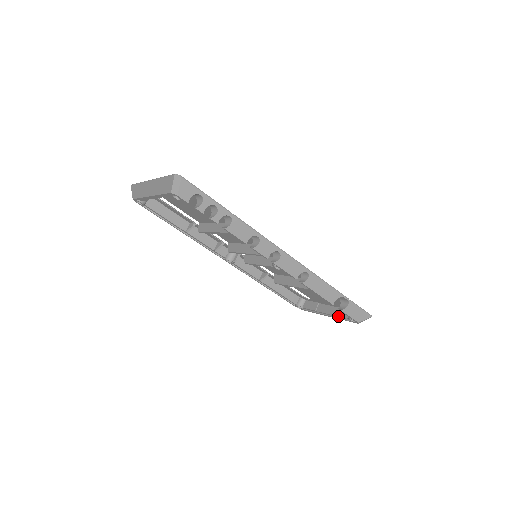
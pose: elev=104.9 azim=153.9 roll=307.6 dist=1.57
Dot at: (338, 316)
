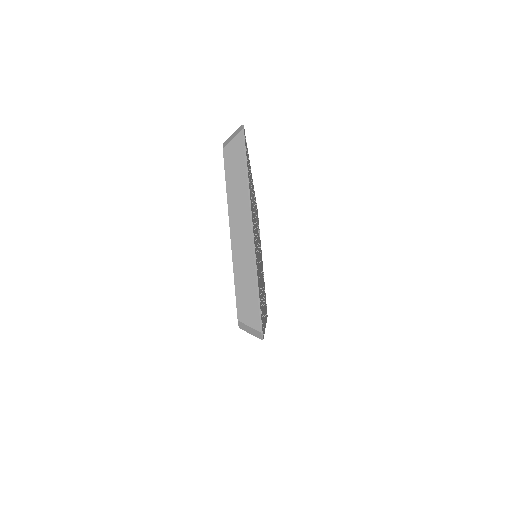
Dot at: occluded
